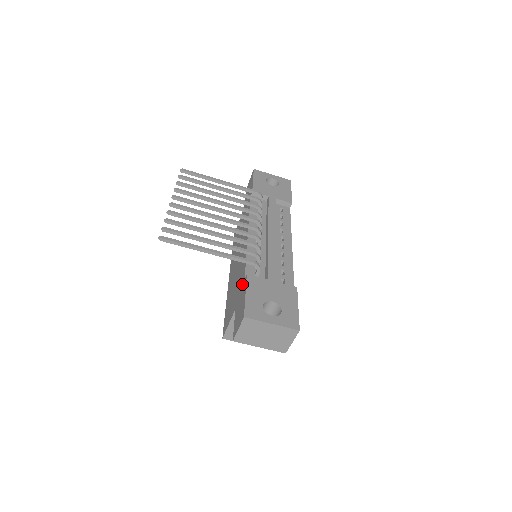
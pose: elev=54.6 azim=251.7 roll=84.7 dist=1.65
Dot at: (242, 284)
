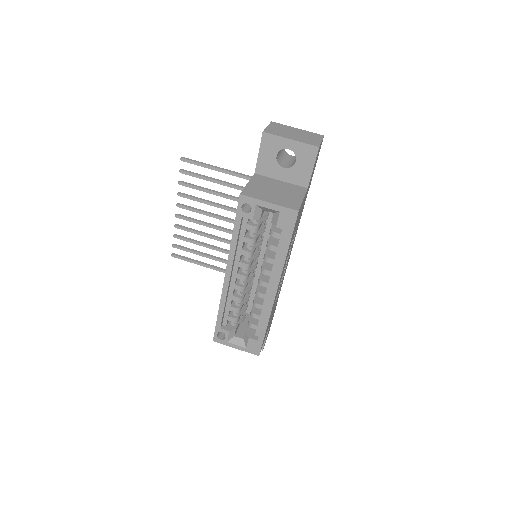
Dot at: occluded
